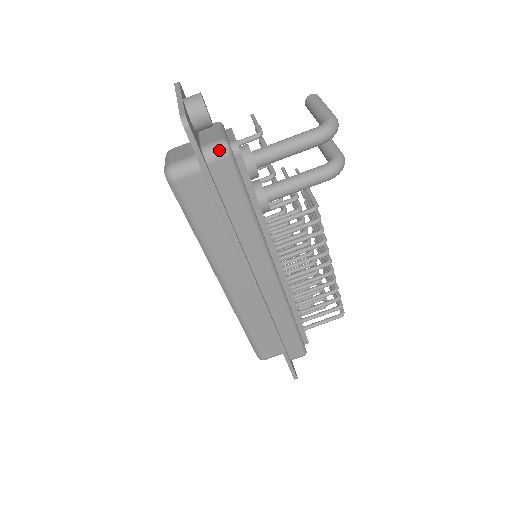
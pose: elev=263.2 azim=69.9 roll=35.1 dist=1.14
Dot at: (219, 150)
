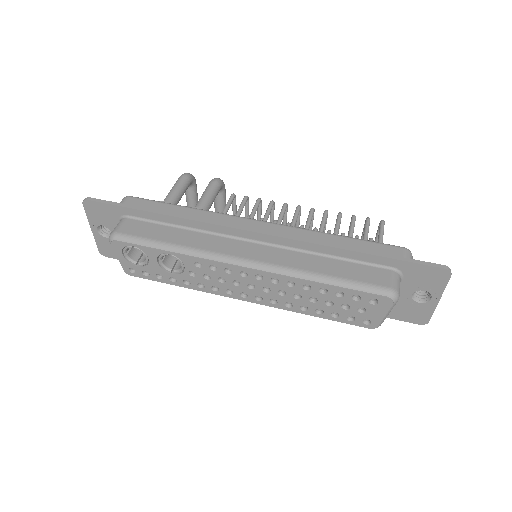
Dot at: (122, 200)
